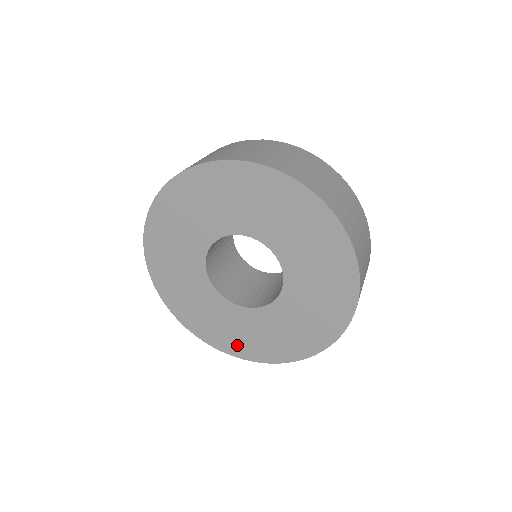
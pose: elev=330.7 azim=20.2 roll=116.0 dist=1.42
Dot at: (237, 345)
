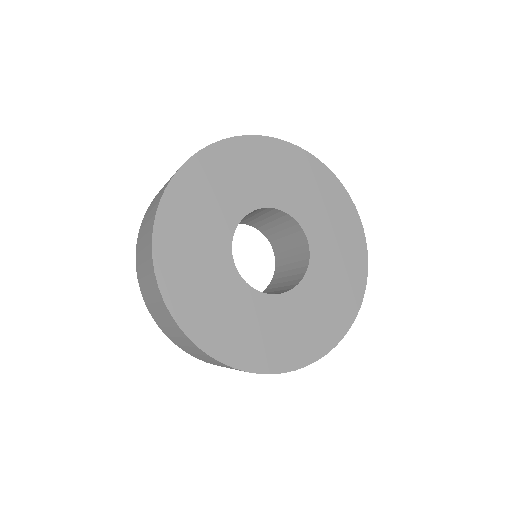
Dot at: (274, 354)
